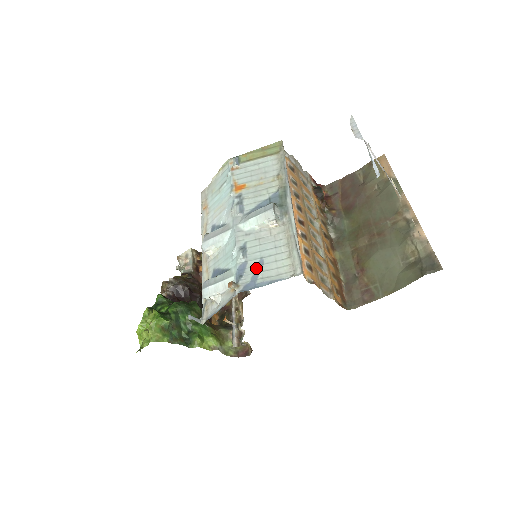
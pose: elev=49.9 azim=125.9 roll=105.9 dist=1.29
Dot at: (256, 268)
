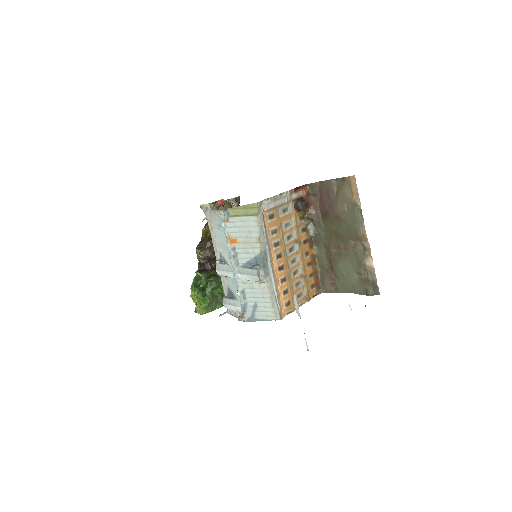
Dot at: (253, 309)
